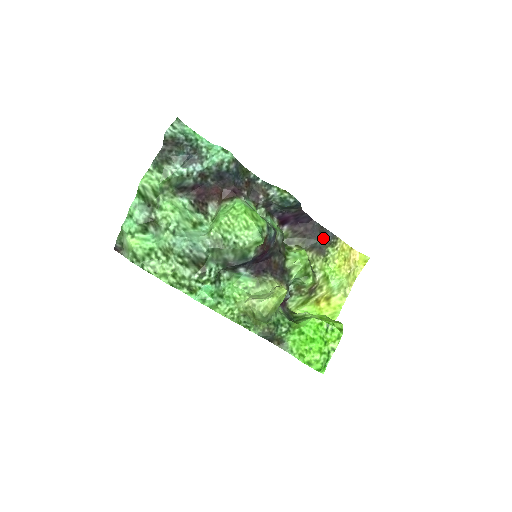
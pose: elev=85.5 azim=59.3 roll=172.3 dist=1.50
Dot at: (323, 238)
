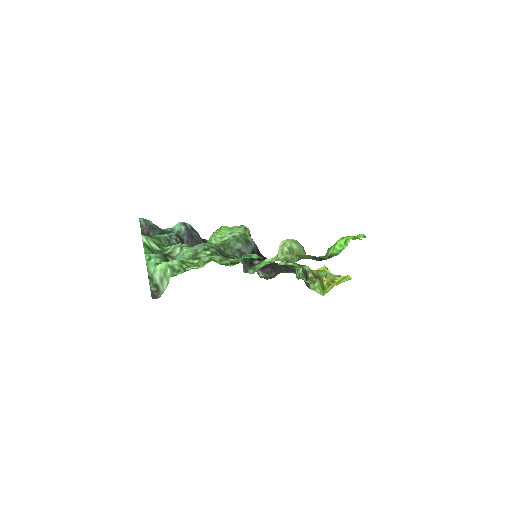
Dot at: (287, 267)
